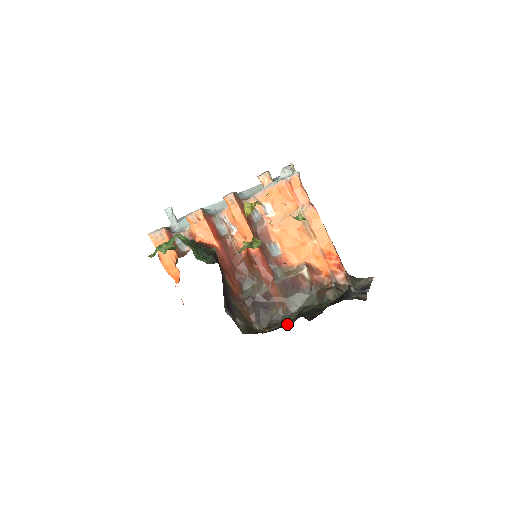
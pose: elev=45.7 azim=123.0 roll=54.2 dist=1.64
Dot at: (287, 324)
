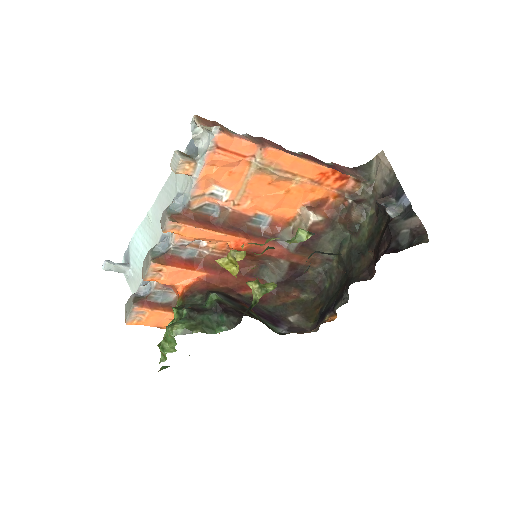
Dot at: (337, 278)
